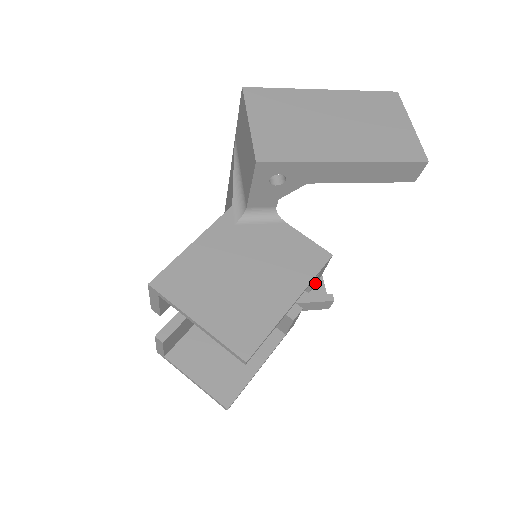
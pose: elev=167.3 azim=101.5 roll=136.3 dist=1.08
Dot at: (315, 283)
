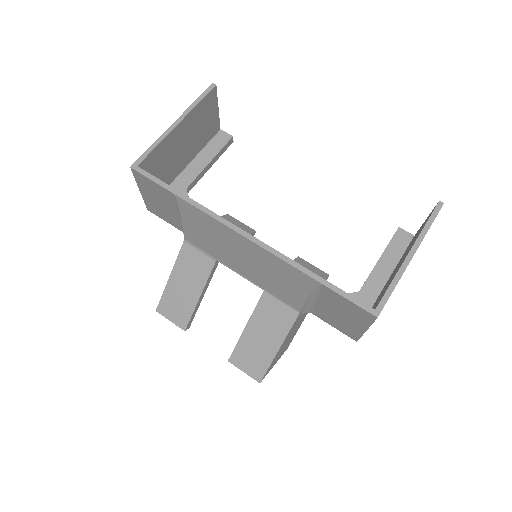
Dot at: occluded
